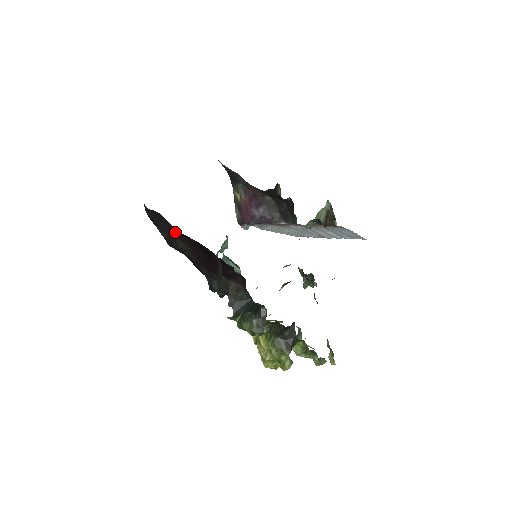
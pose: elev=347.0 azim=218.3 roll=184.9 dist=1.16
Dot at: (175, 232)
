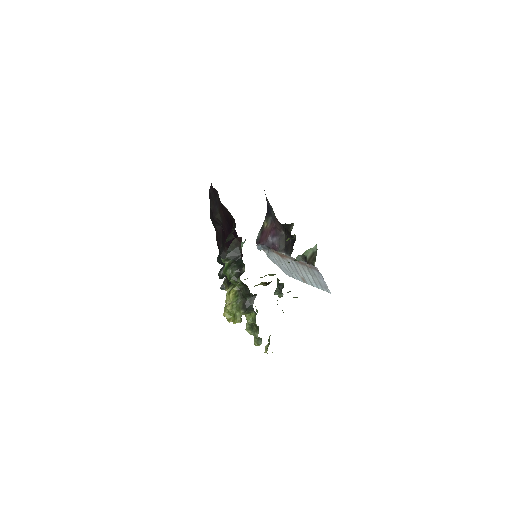
Dot at: (219, 206)
